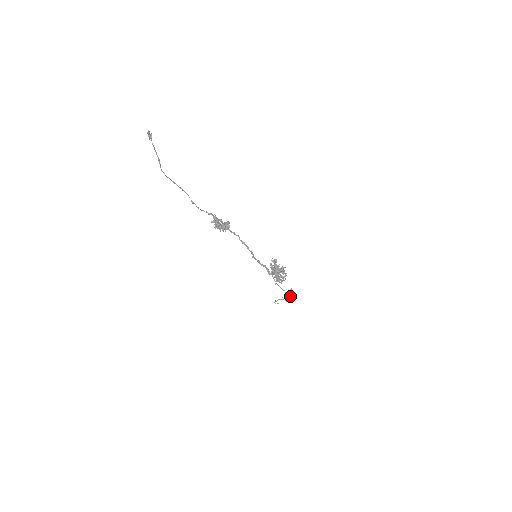
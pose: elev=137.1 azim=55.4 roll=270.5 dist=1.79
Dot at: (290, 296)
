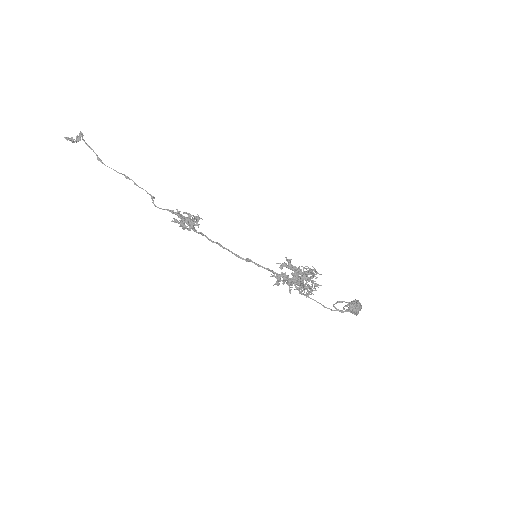
Dot at: (350, 308)
